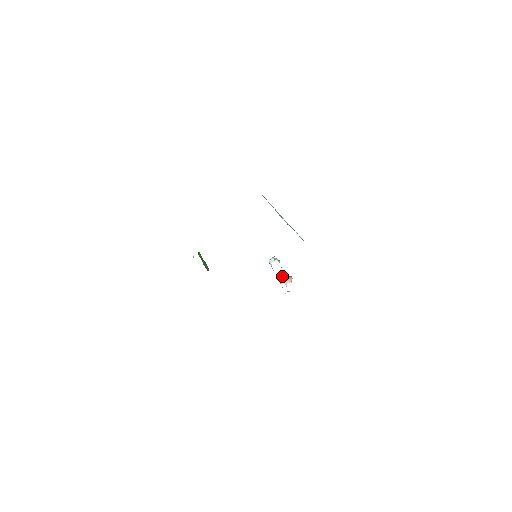
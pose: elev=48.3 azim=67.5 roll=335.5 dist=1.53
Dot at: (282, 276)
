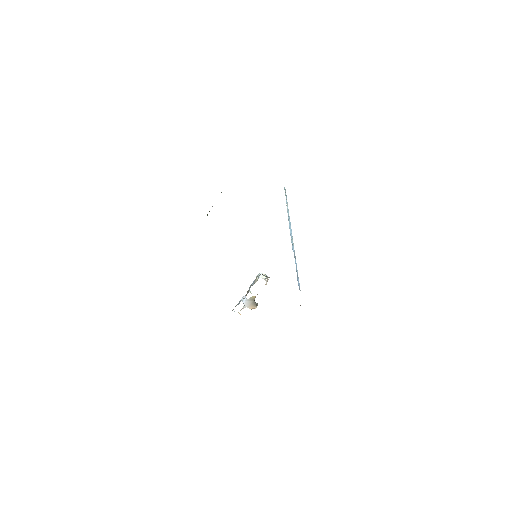
Dot at: (252, 297)
